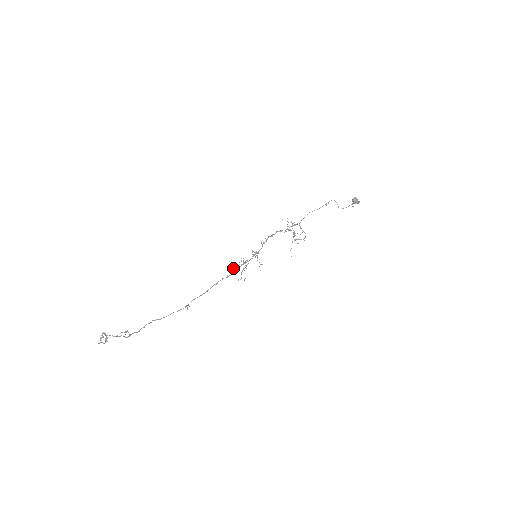
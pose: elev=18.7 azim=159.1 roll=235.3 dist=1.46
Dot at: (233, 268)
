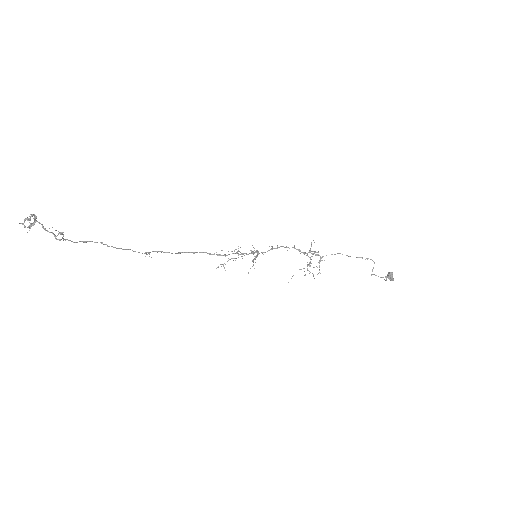
Dot at: occluded
